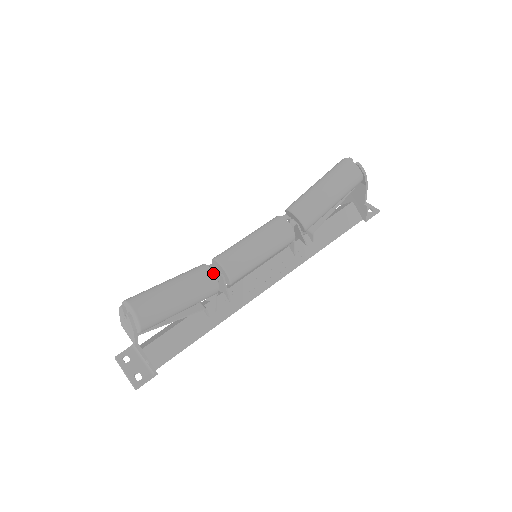
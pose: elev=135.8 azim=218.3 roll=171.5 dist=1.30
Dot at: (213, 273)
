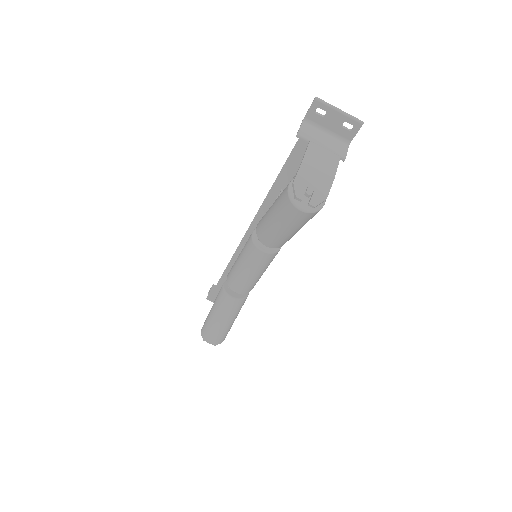
Dot at: (238, 301)
